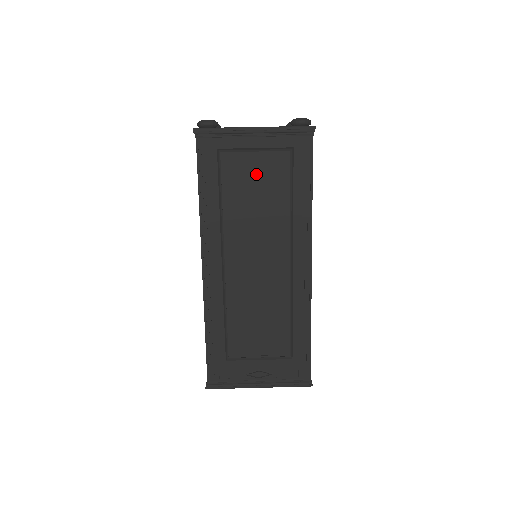
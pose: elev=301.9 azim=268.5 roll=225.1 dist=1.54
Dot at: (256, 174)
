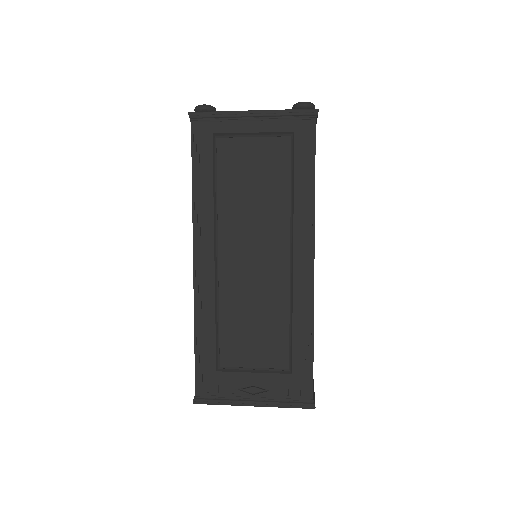
Dot at: (254, 161)
